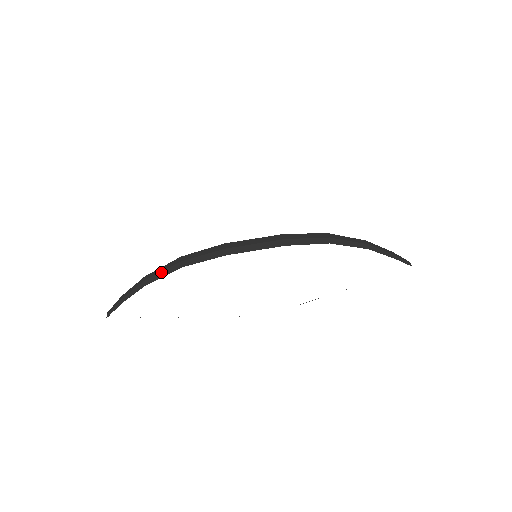
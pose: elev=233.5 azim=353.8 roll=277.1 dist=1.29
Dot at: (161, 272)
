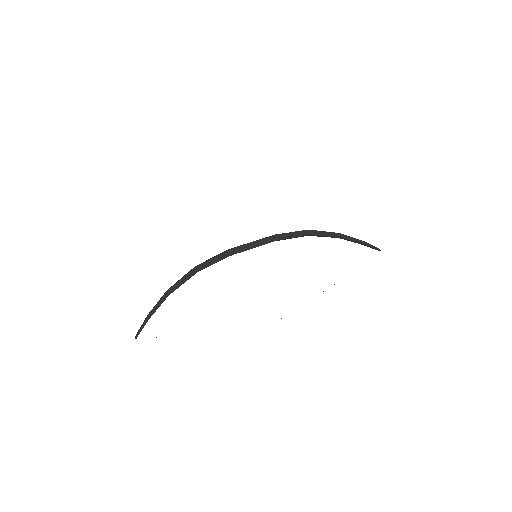
Dot at: (181, 279)
